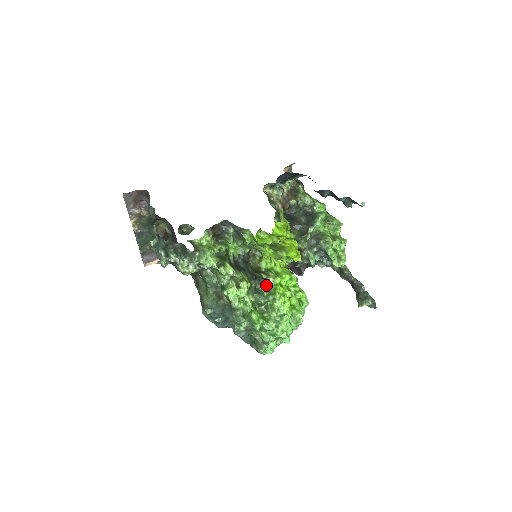
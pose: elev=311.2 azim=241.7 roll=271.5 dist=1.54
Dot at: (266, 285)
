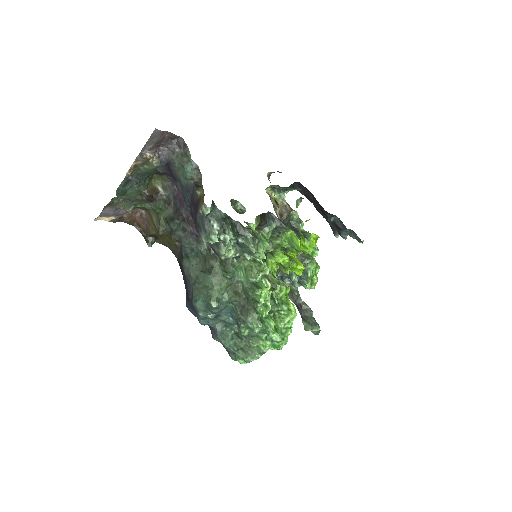
Dot at: (280, 292)
